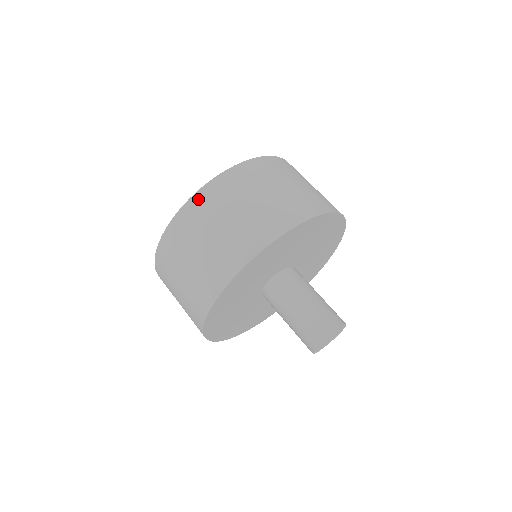
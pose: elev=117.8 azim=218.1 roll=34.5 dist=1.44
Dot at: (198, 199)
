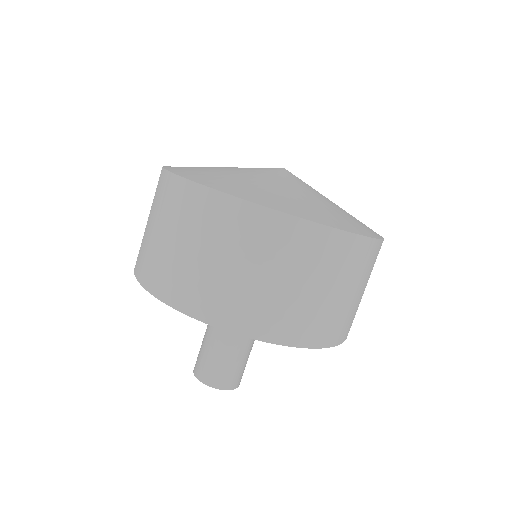
Dot at: (351, 243)
